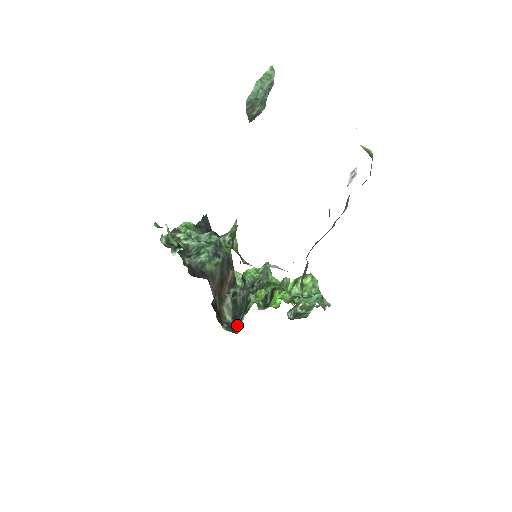
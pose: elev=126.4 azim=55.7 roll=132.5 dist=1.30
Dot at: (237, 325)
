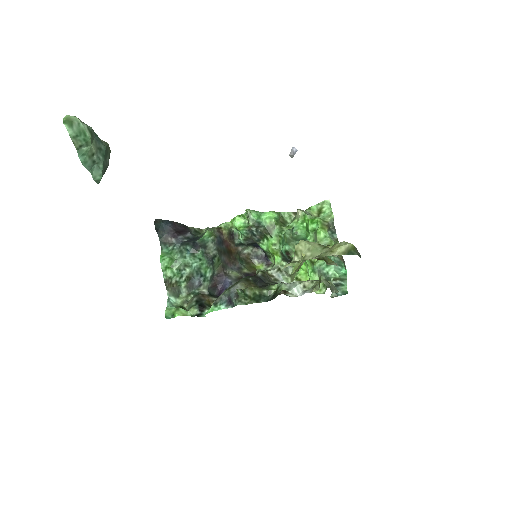
Dot at: (260, 249)
